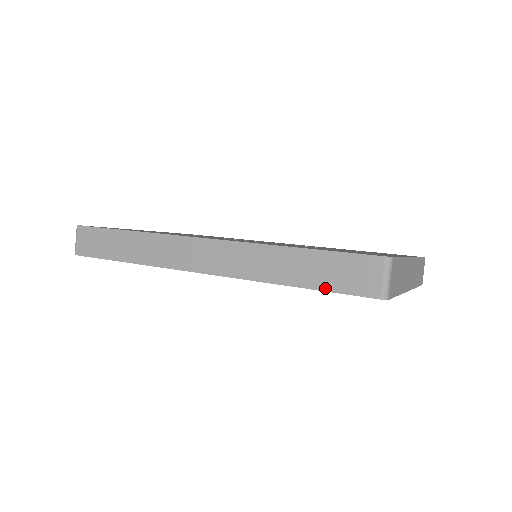
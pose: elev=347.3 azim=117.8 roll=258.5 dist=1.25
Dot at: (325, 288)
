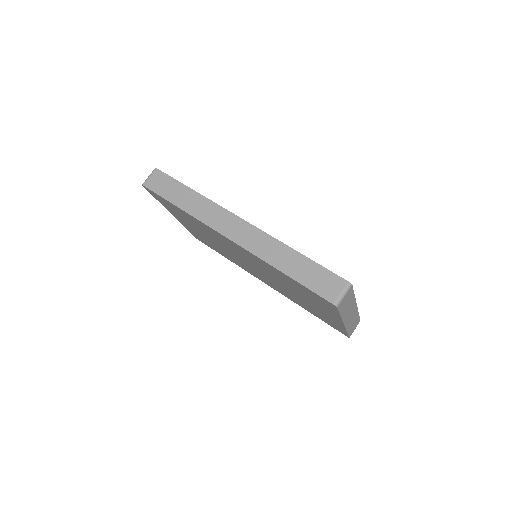
Dot at: (303, 283)
